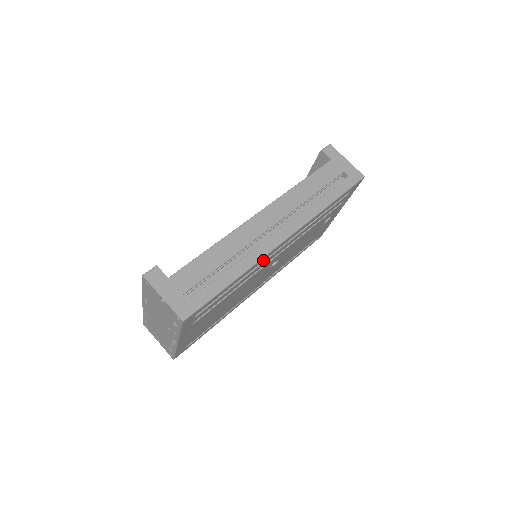
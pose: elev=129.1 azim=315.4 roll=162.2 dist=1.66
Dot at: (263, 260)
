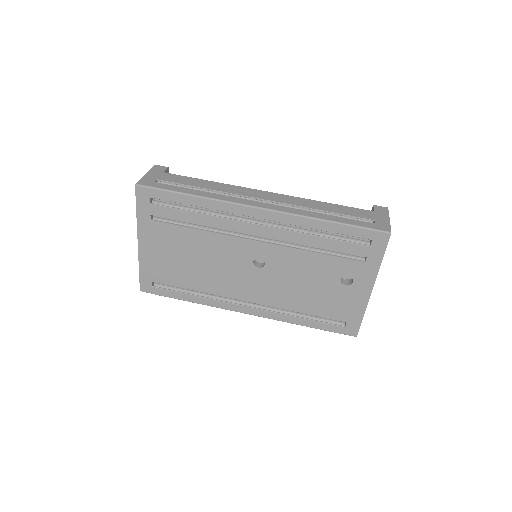
Dot at: (231, 211)
